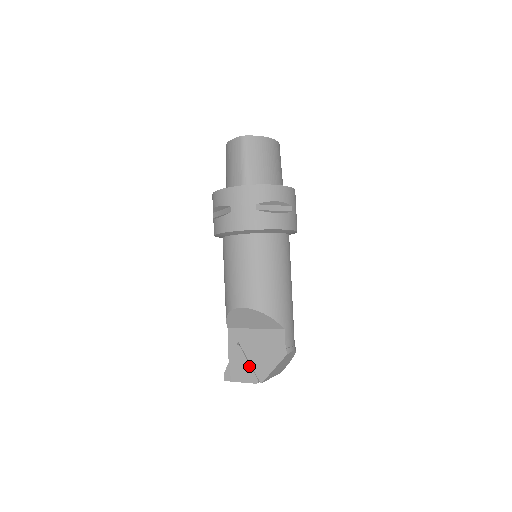
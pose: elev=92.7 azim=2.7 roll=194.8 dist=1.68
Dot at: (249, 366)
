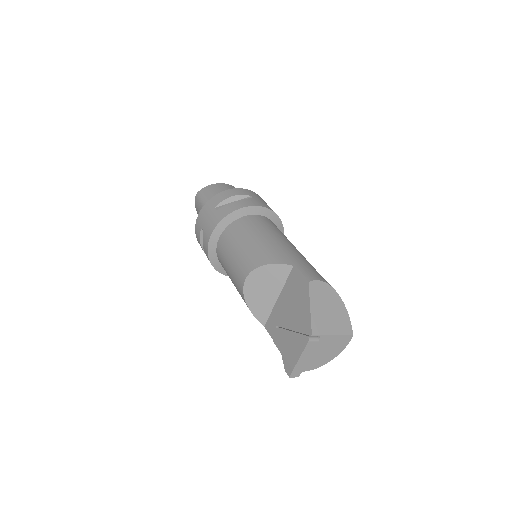
Dot at: (294, 334)
